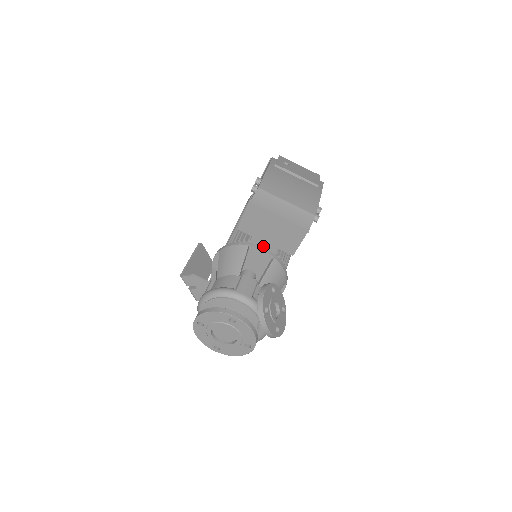
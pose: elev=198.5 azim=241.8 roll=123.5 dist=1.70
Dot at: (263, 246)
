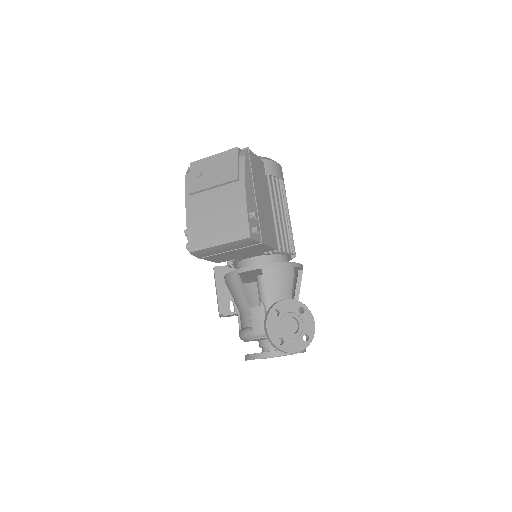
Dot at: (249, 257)
